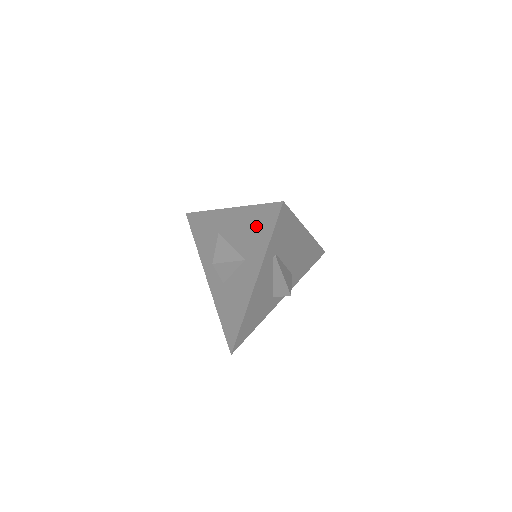
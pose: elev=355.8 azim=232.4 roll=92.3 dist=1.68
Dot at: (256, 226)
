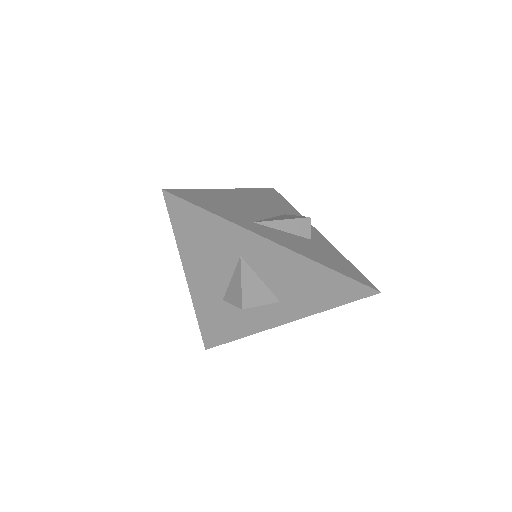
Dot at: (321, 287)
